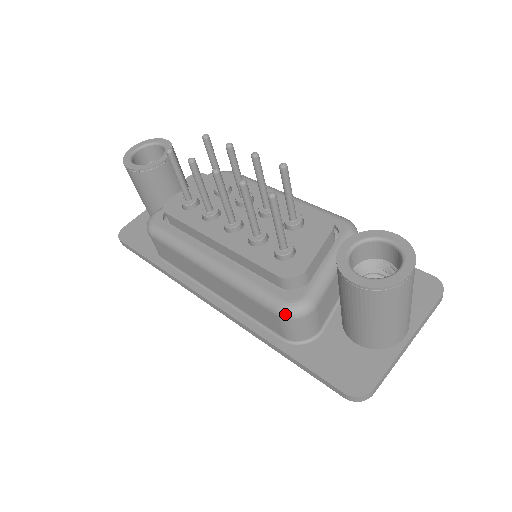
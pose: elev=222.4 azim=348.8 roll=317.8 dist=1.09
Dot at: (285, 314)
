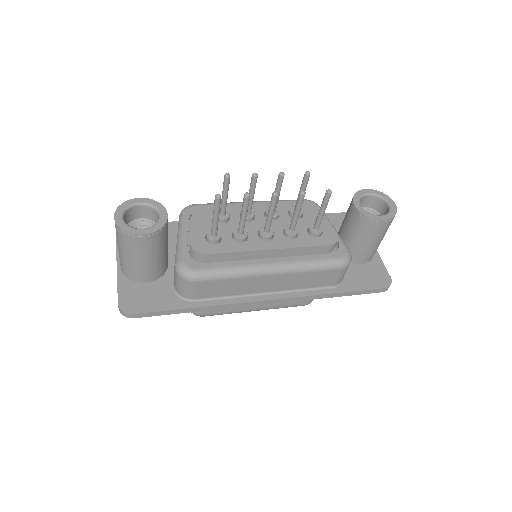
Dot at: (346, 264)
